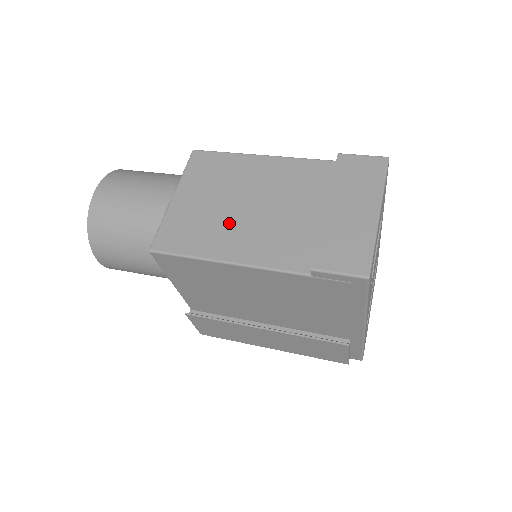
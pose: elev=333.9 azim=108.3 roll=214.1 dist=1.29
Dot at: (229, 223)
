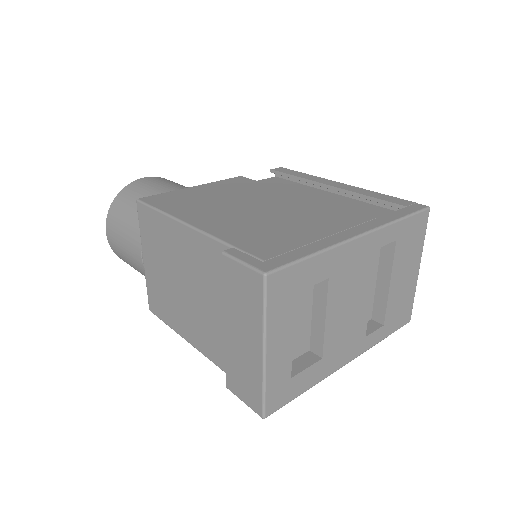
Dot at: (179, 303)
